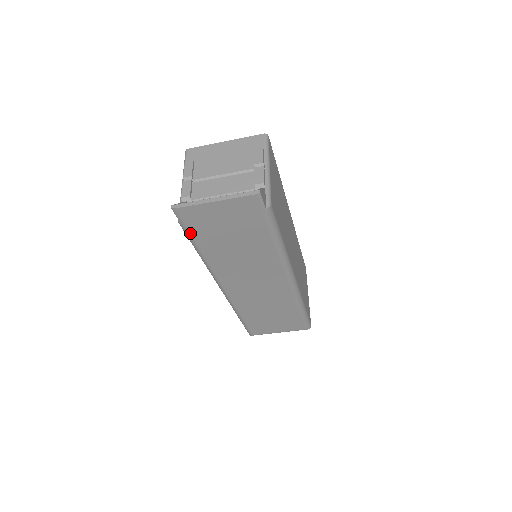
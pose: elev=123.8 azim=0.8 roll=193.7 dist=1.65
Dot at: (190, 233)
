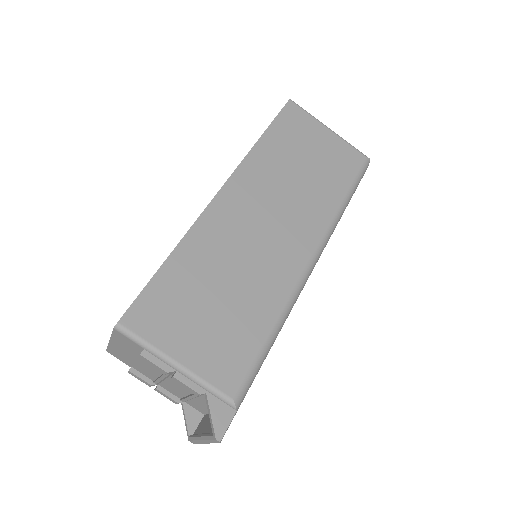
Dot at: occluded
